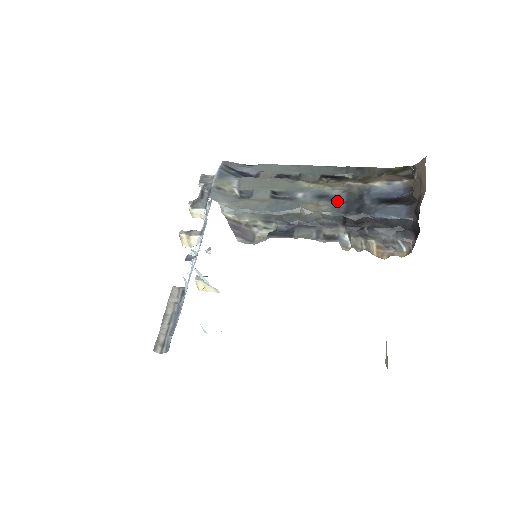
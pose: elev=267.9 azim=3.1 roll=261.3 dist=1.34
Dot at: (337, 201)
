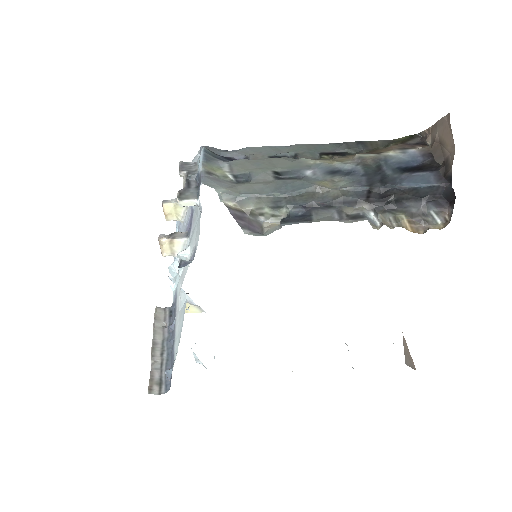
Dot at: (354, 175)
